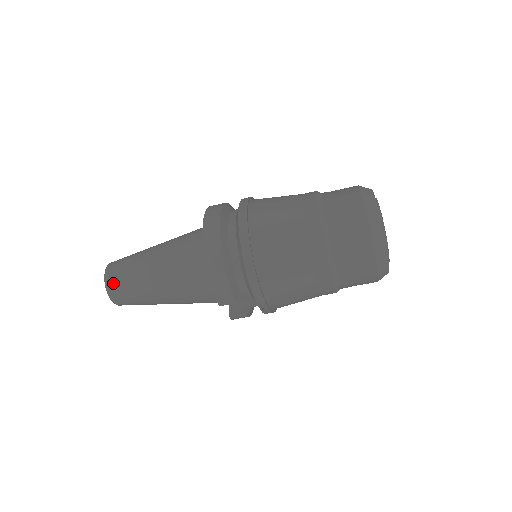
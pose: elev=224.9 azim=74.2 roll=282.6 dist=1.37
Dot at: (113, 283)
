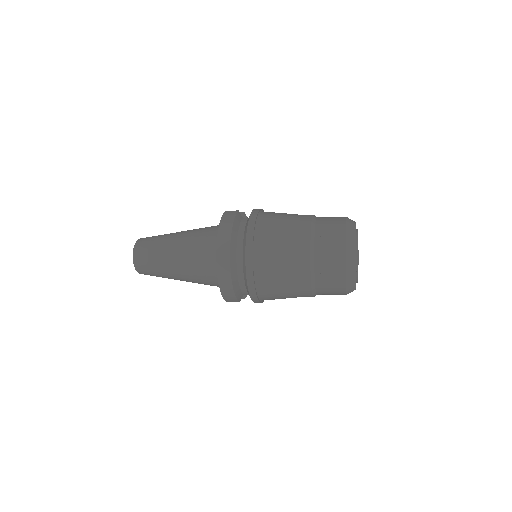
Dot at: (141, 267)
